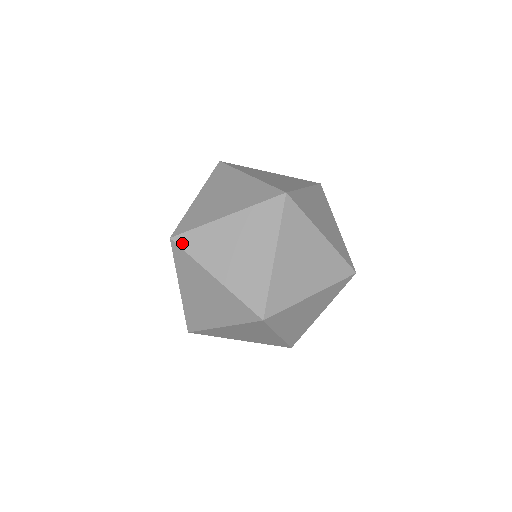
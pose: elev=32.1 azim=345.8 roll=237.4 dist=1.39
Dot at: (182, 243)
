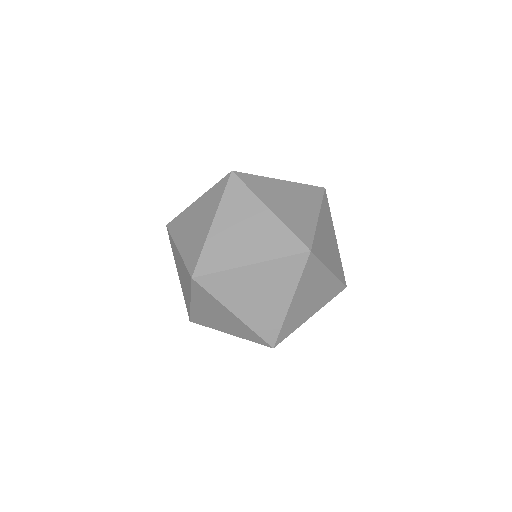
Dot at: (242, 178)
